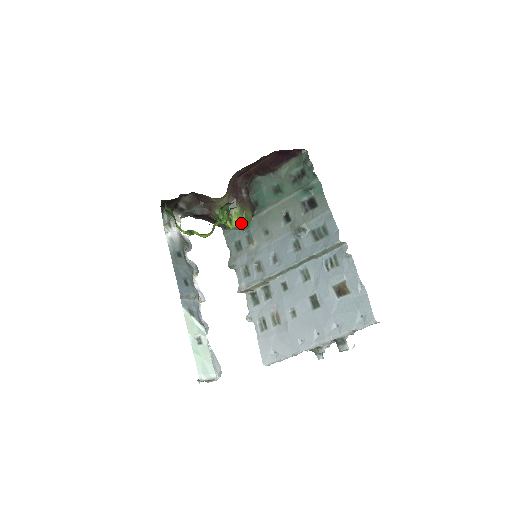
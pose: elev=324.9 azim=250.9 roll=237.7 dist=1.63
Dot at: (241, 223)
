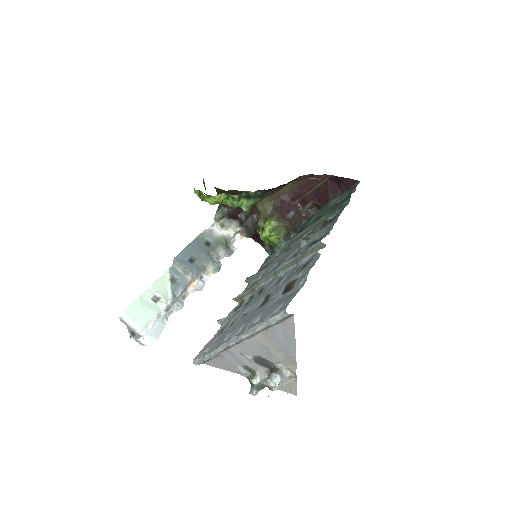
Dot at: (270, 235)
